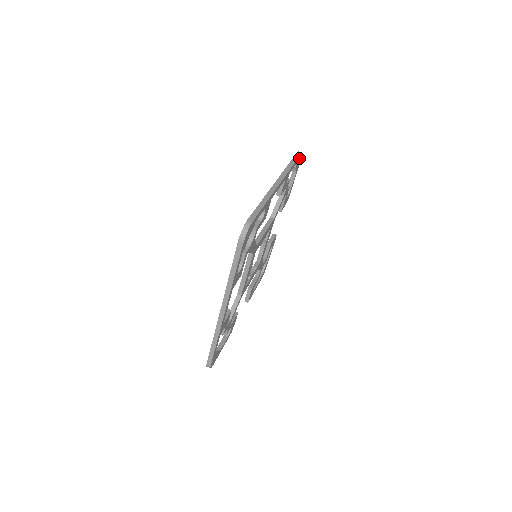
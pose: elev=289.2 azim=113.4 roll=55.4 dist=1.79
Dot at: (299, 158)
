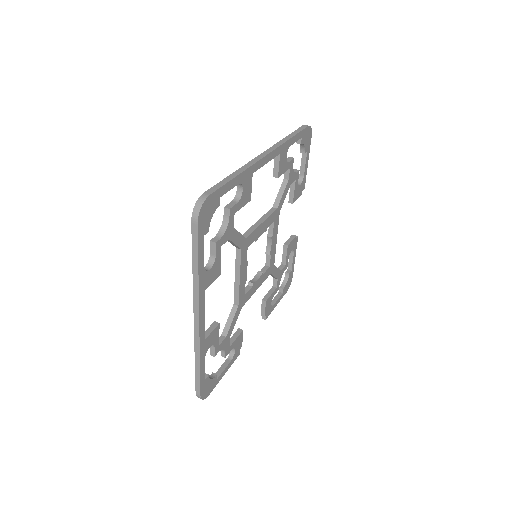
Dot at: (305, 132)
